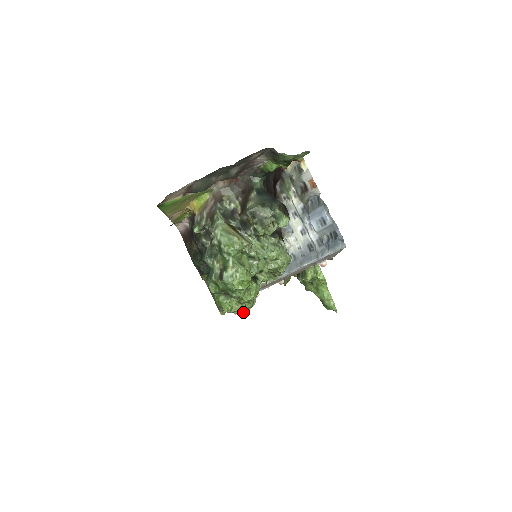
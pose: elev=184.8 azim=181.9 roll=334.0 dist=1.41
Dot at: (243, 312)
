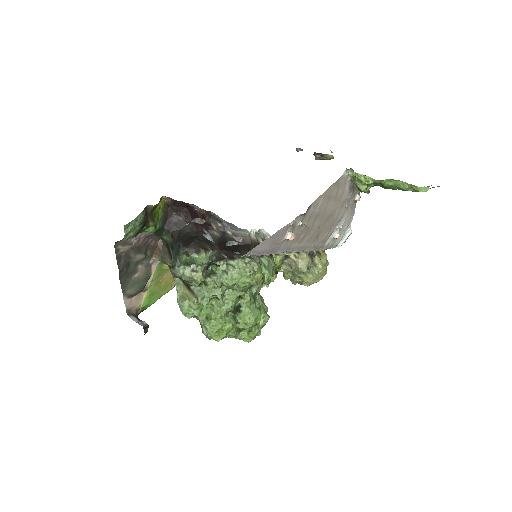
Dot at: (320, 278)
